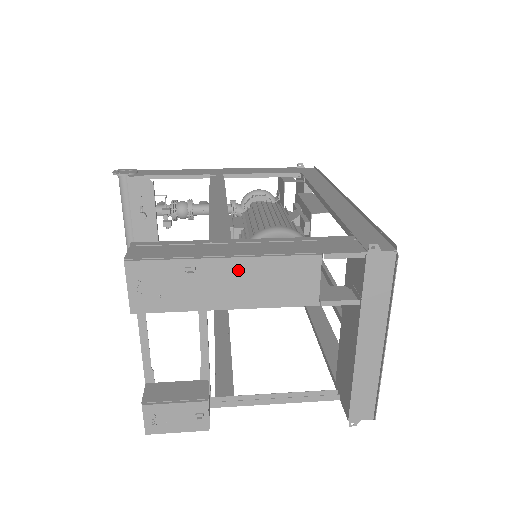
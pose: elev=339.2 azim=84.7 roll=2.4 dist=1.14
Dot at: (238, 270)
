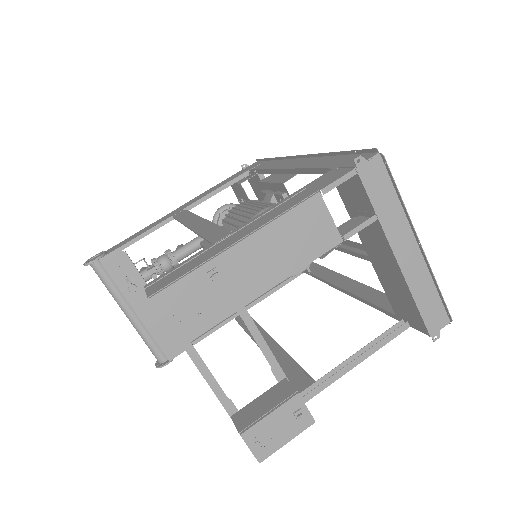
Dot at: (255, 248)
